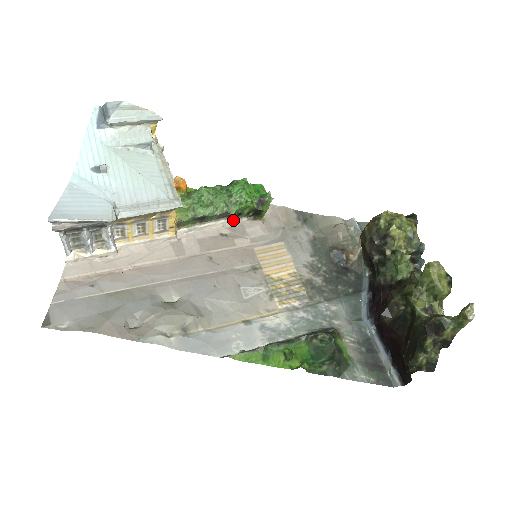
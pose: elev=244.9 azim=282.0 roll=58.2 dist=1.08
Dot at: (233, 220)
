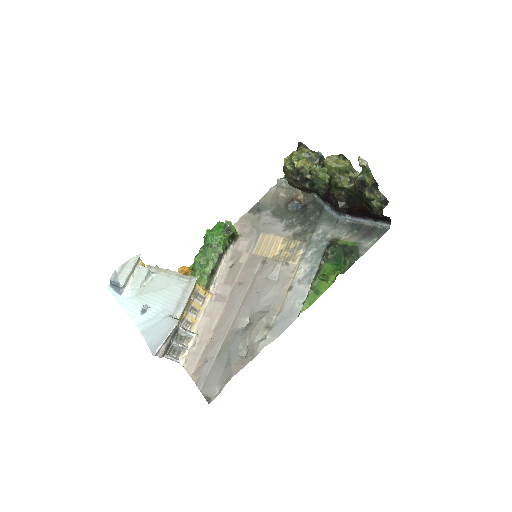
Dot at: (227, 254)
